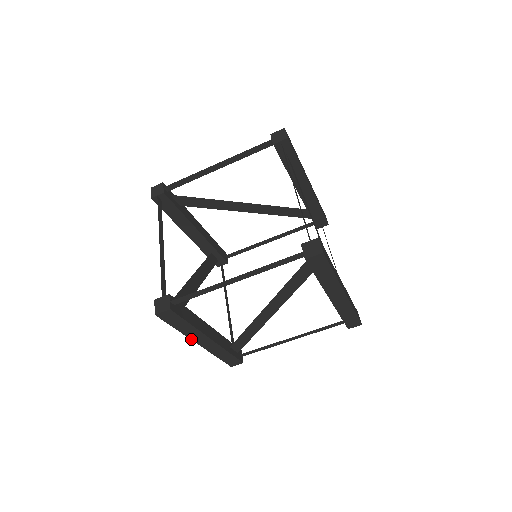
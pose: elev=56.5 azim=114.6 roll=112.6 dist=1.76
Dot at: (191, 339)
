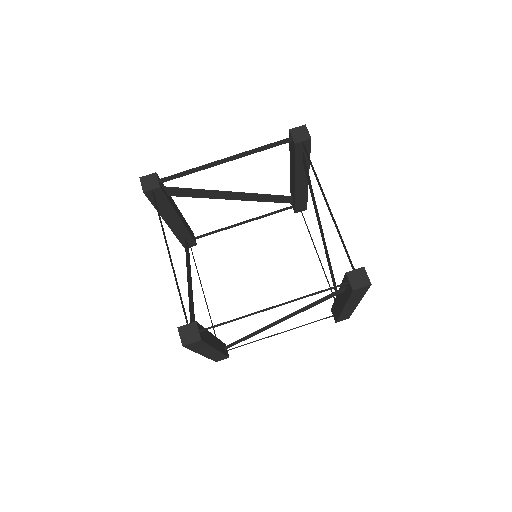
Dot at: occluded
